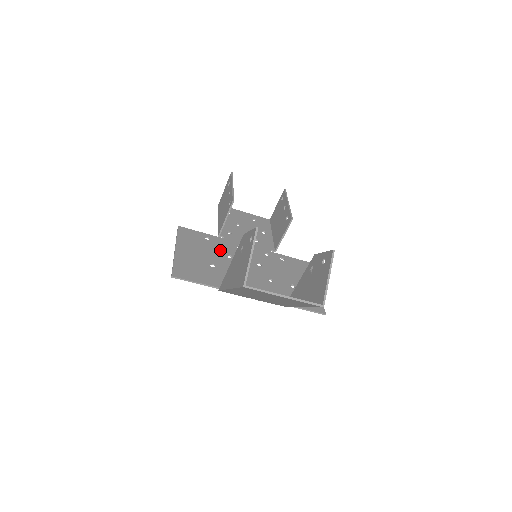
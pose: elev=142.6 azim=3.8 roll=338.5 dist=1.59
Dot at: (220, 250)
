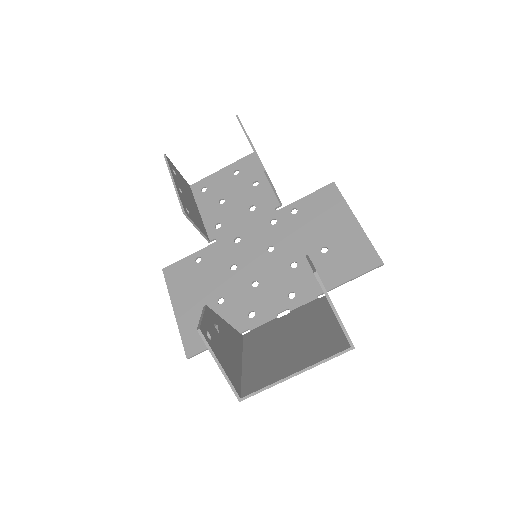
Dot at: (219, 267)
